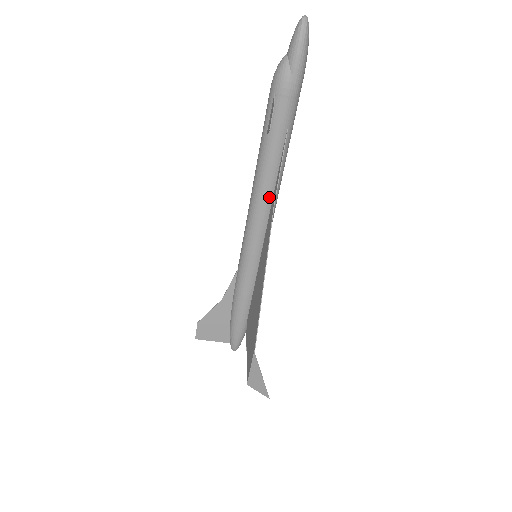
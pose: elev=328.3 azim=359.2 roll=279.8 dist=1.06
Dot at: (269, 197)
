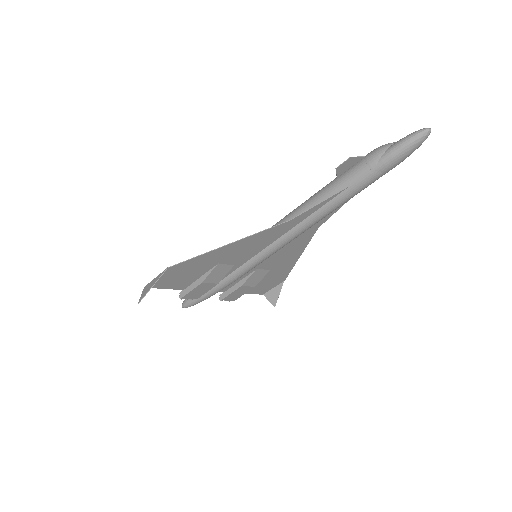
Dot at: occluded
